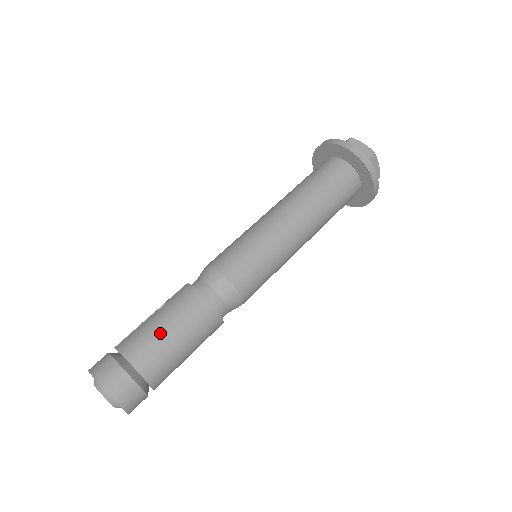
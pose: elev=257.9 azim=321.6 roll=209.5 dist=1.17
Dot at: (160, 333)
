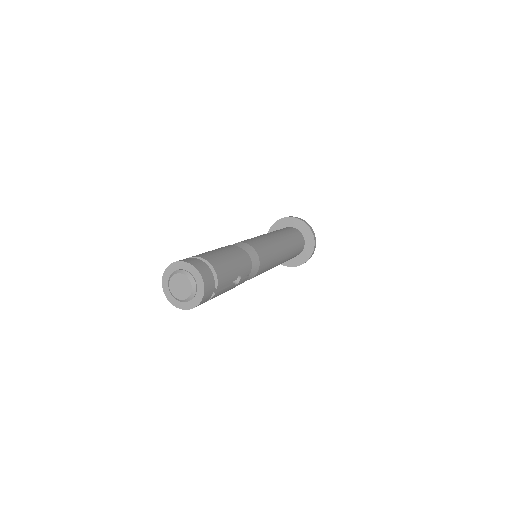
Dot at: (211, 251)
